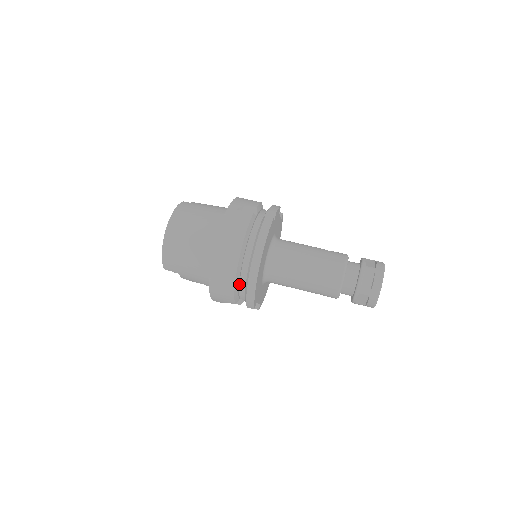
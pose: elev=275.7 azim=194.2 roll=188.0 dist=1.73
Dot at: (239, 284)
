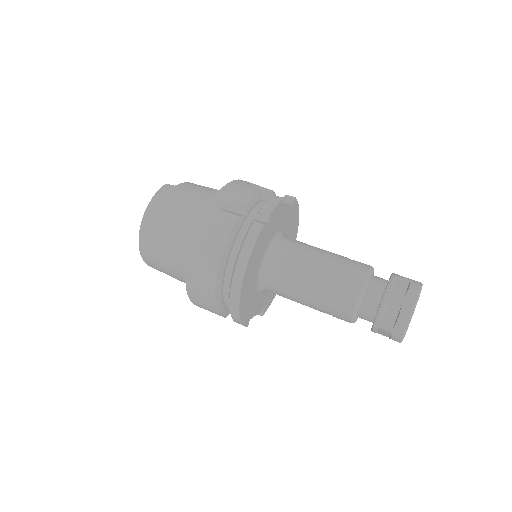
Dot at: (224, 302)
